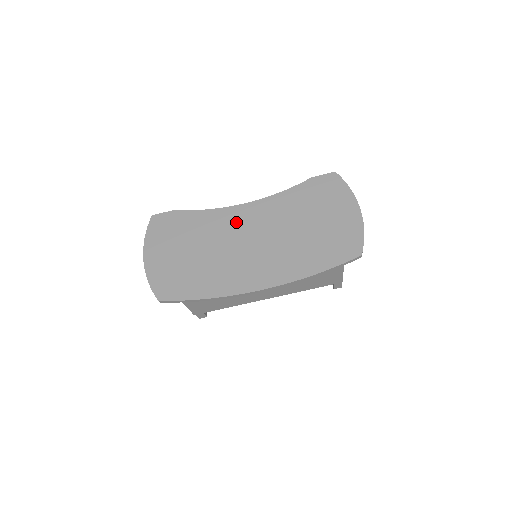
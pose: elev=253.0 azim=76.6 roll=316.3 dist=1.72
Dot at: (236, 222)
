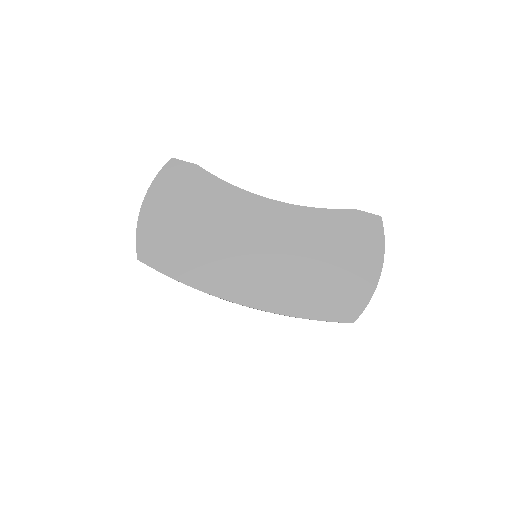
Dot at: (253, 216)
